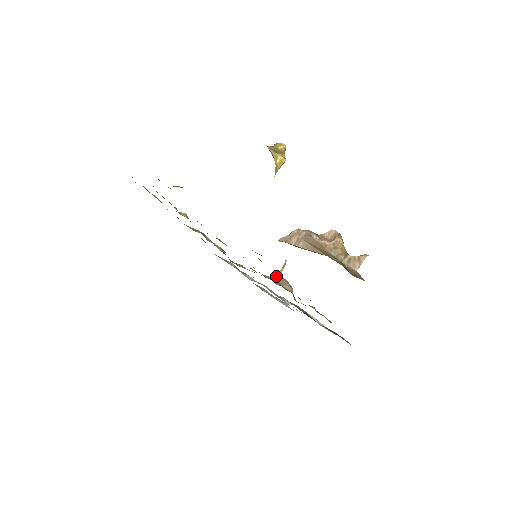
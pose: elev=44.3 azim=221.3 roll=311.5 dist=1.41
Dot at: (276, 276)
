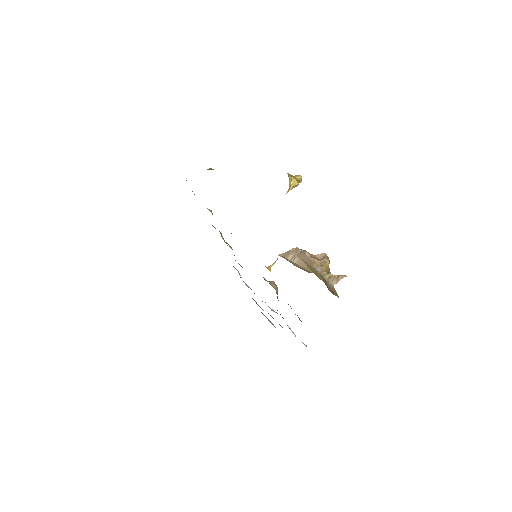
Dot at: (266, 267)
